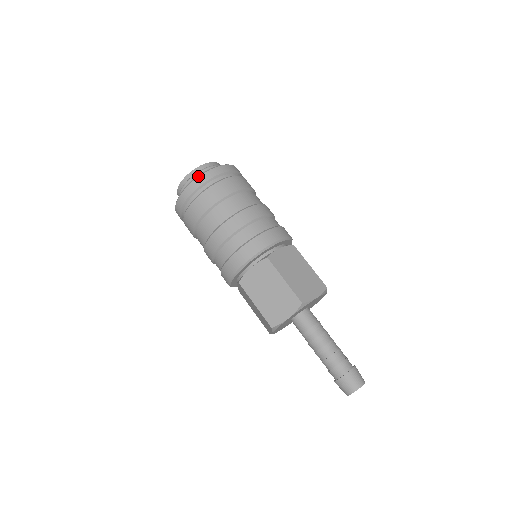
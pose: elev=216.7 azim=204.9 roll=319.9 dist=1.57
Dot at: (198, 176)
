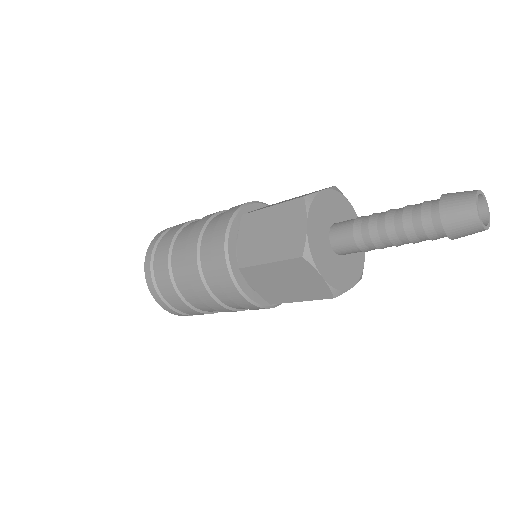
Dot at: (149, 245)
